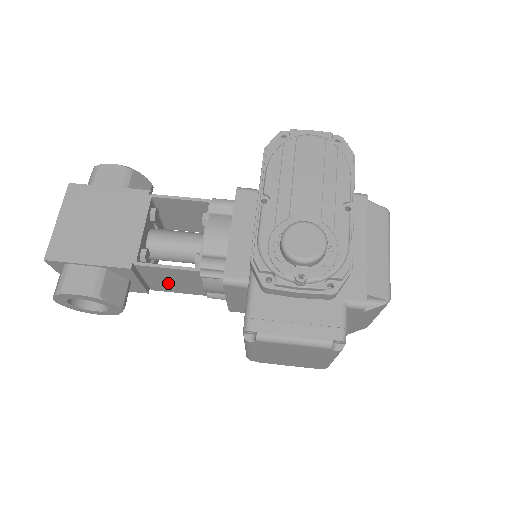
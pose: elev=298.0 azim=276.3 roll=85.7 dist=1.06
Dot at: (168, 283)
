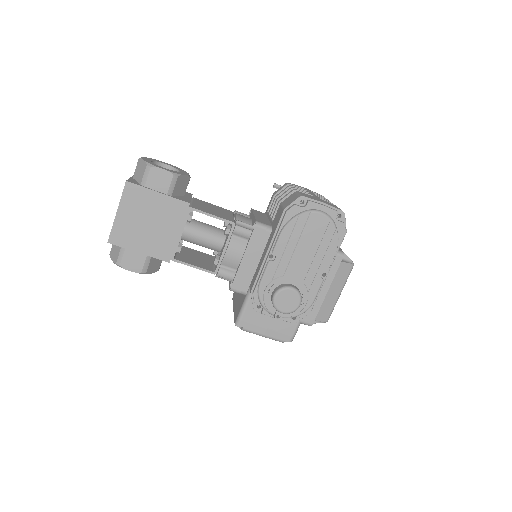
Dot at: occluded
